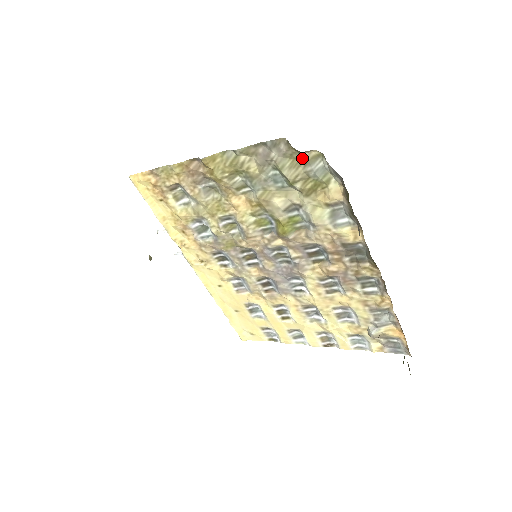
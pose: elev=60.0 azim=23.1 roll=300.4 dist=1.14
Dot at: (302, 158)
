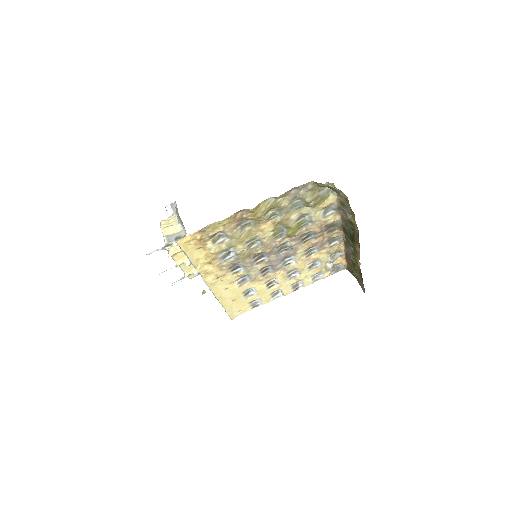
Dot at: (318, 189)
